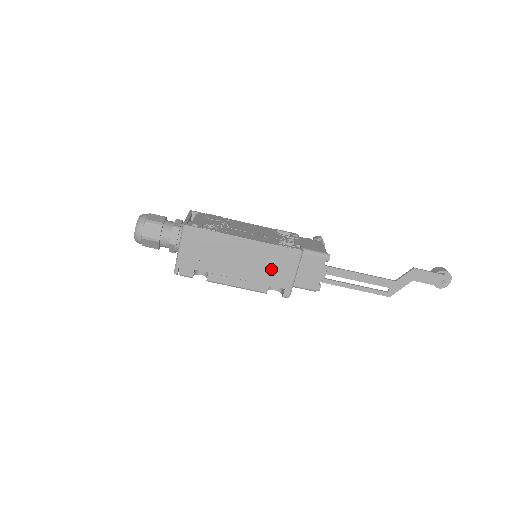
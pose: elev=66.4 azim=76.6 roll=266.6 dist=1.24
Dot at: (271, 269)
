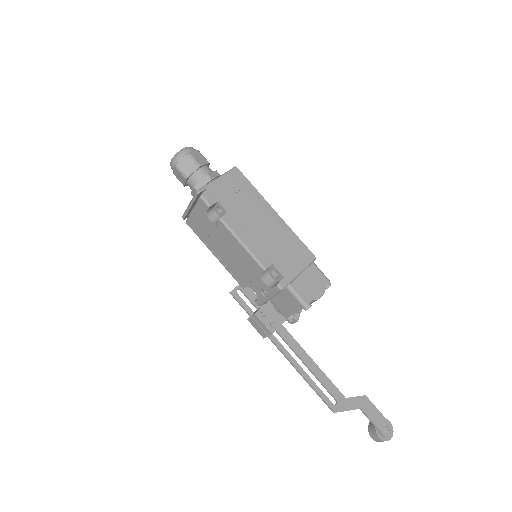
Dot at: (282, 252)
